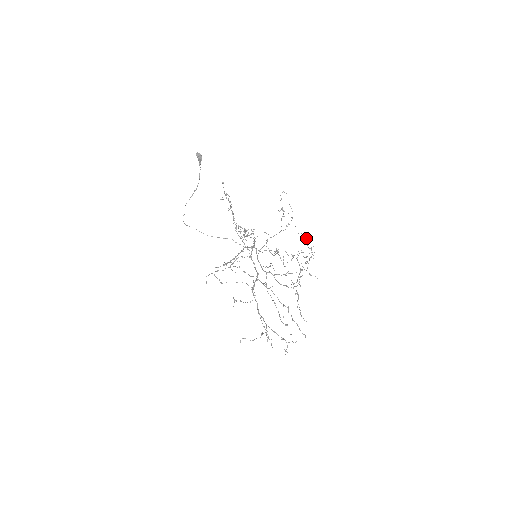
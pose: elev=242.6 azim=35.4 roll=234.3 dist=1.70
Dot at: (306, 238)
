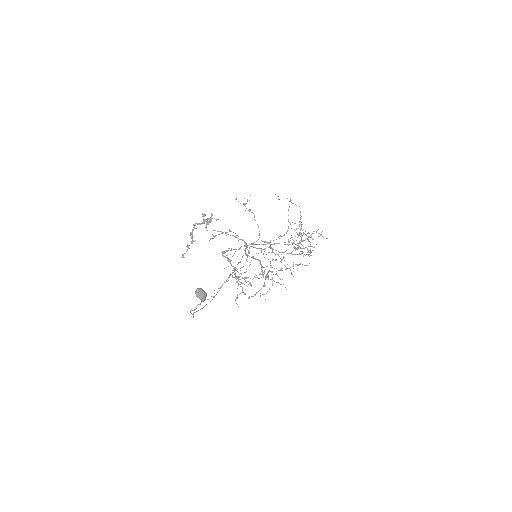
Dot at: occluded
